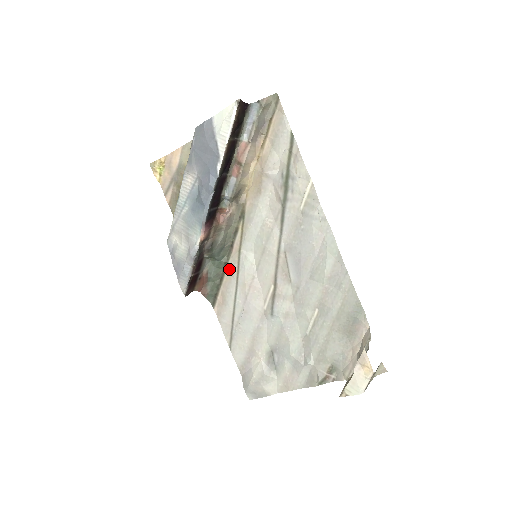
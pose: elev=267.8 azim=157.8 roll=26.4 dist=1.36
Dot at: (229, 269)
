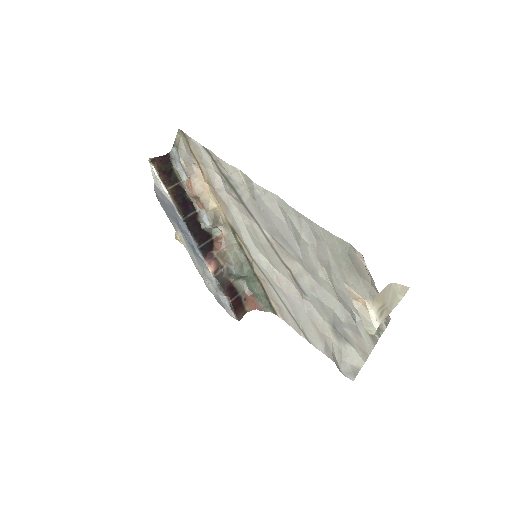
Dot at: (260, 278)
